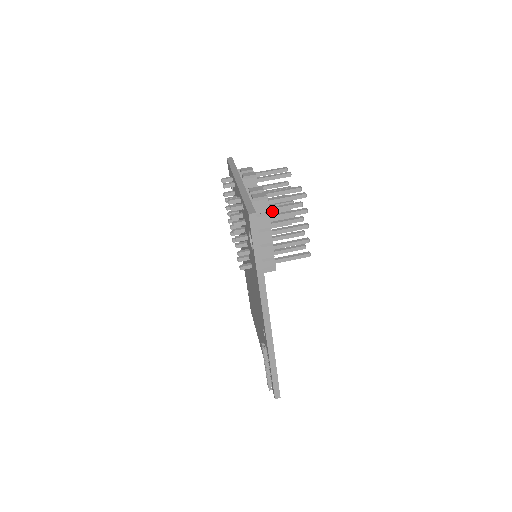
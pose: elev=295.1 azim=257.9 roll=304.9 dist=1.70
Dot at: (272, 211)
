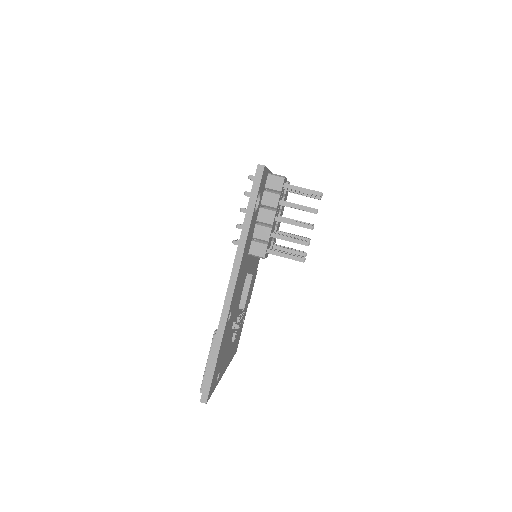
Dot at: occluded
